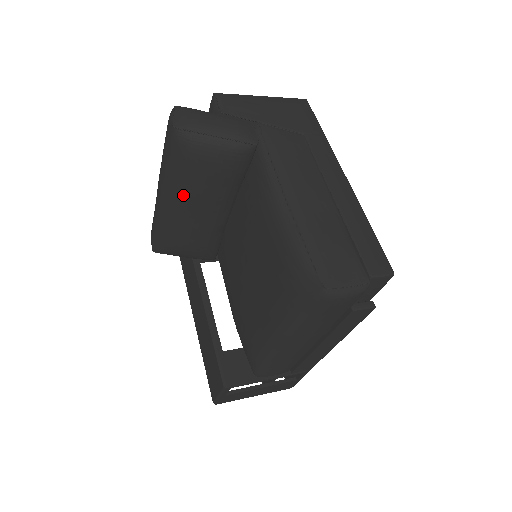
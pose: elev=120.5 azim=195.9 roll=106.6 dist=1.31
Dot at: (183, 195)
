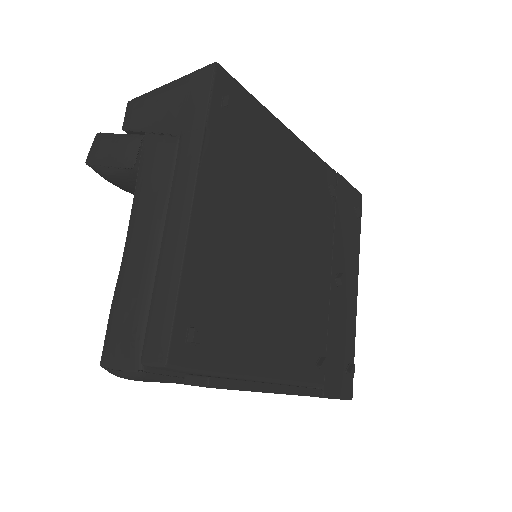
Dot at: occluded
